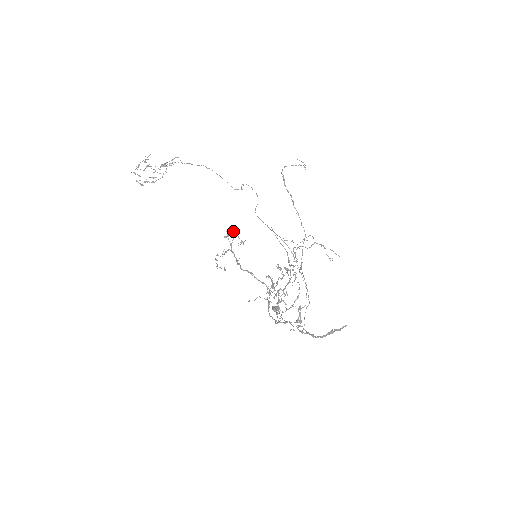
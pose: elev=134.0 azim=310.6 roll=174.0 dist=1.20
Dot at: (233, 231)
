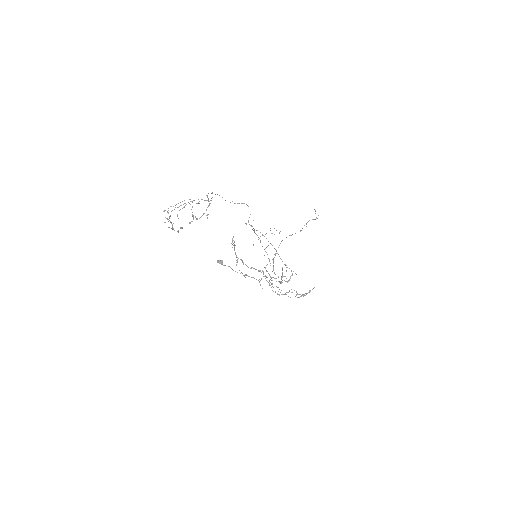
Dot at: occluded
